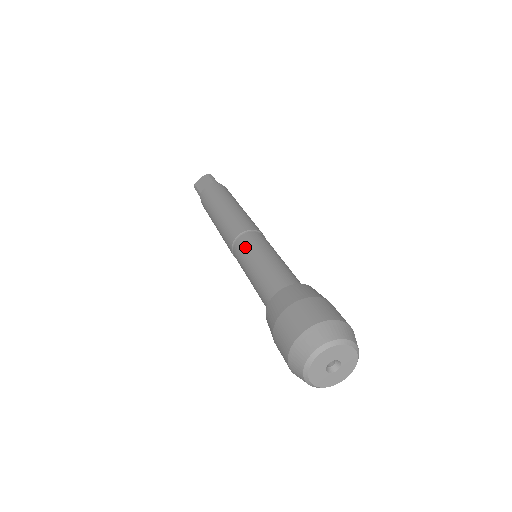
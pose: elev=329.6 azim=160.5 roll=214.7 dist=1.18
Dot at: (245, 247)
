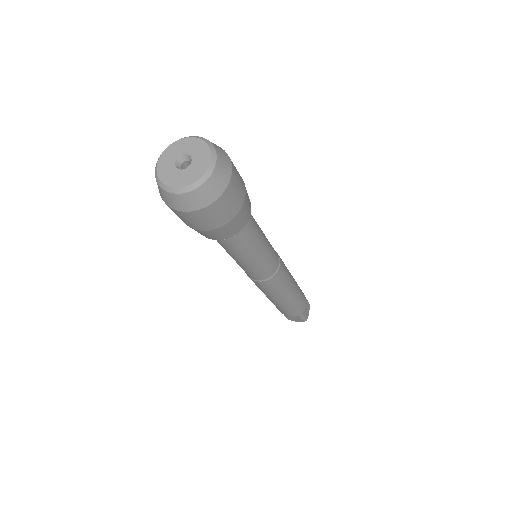
Dot at: occluded
